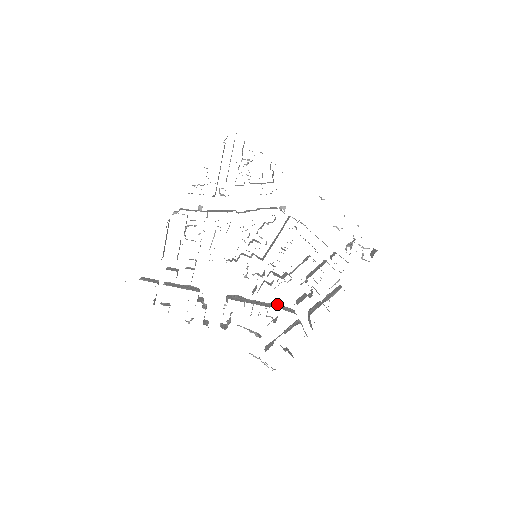
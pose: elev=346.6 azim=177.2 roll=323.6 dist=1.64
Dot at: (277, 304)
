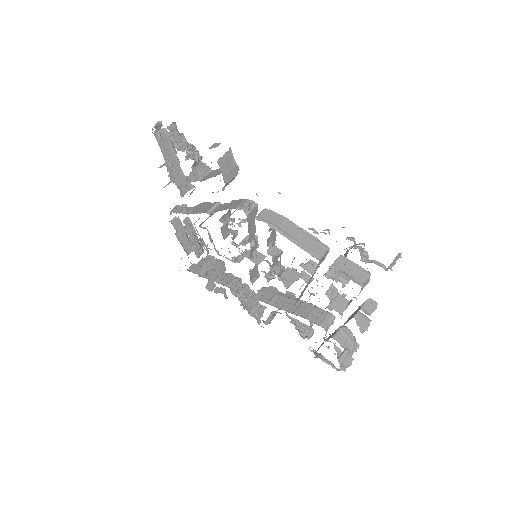
Dot at: (310, 305)
